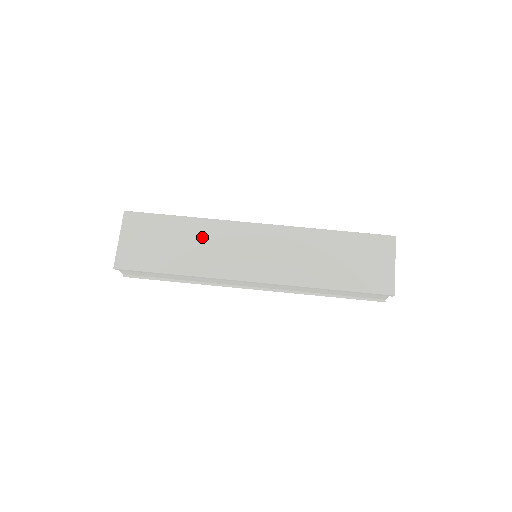
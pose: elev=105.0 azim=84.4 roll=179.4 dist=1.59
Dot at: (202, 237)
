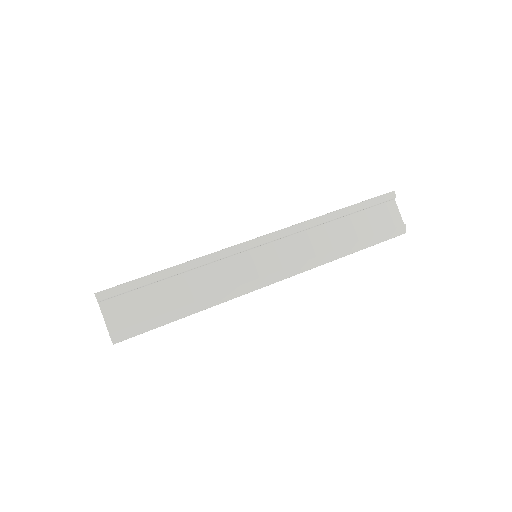
Dot at: occluded
